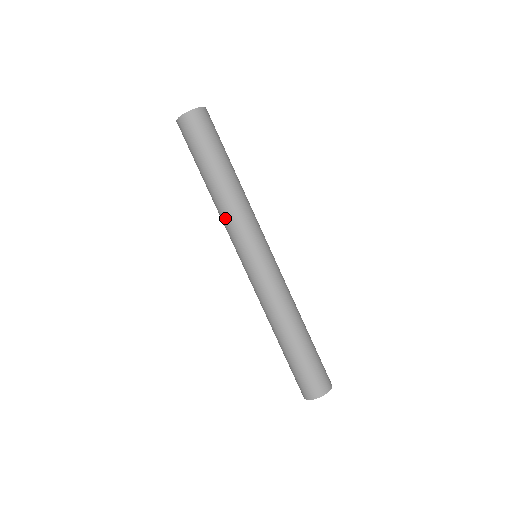
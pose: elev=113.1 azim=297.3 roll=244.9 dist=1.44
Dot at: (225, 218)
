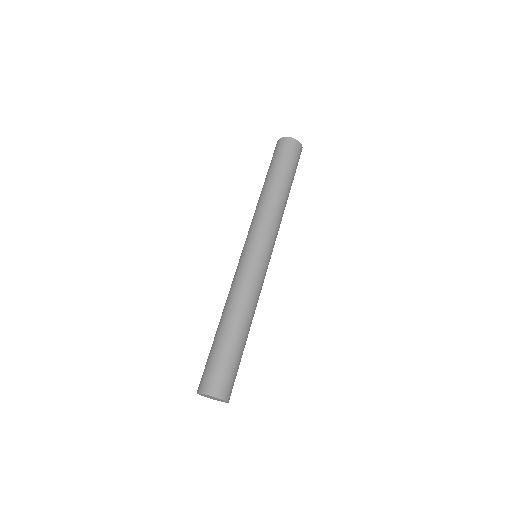
Dot at: (257, 212)
